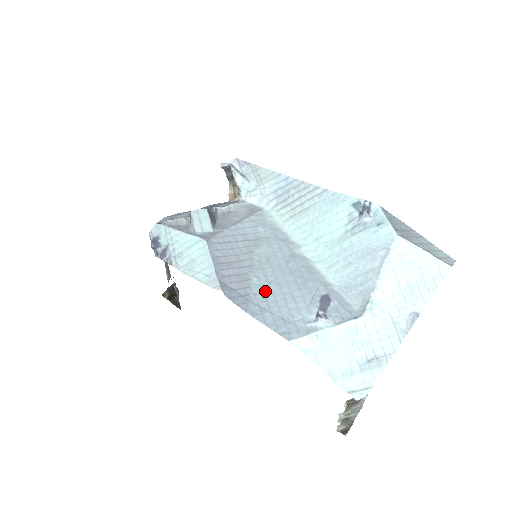
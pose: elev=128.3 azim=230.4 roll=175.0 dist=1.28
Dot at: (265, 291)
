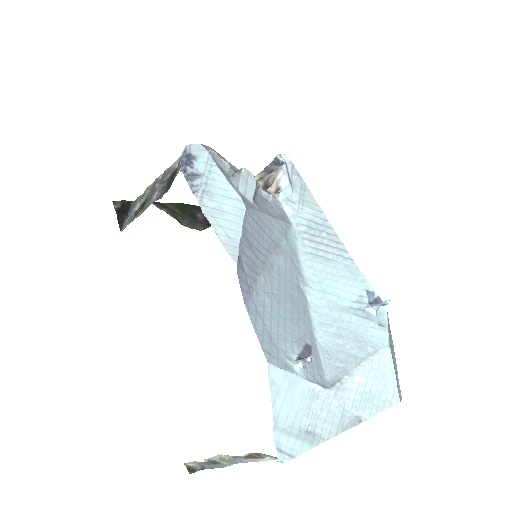
Dot at: (266, 298)
